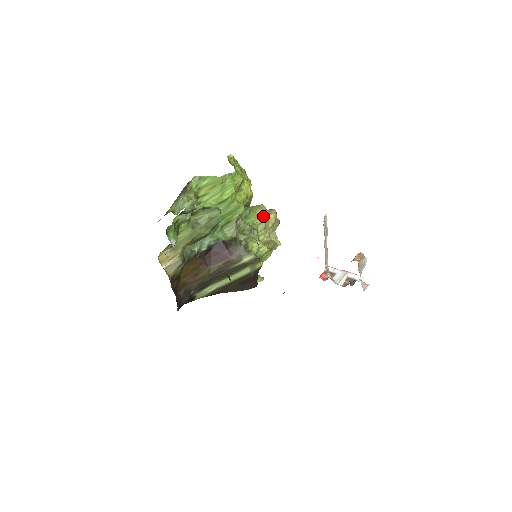
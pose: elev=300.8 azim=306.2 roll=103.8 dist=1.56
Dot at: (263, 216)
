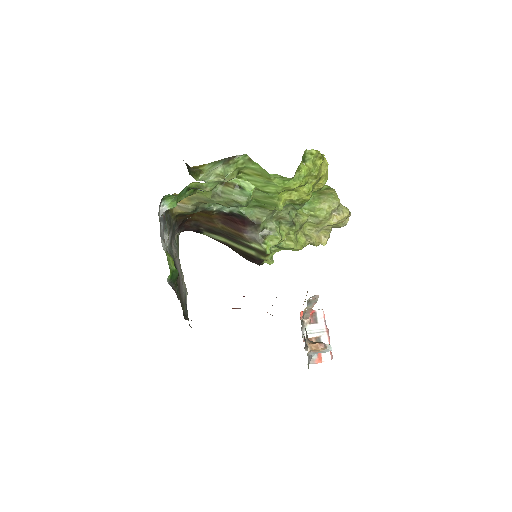
Dot at: (324, 213)
